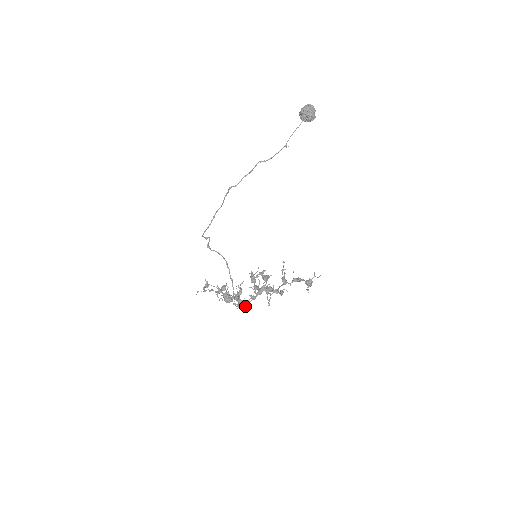
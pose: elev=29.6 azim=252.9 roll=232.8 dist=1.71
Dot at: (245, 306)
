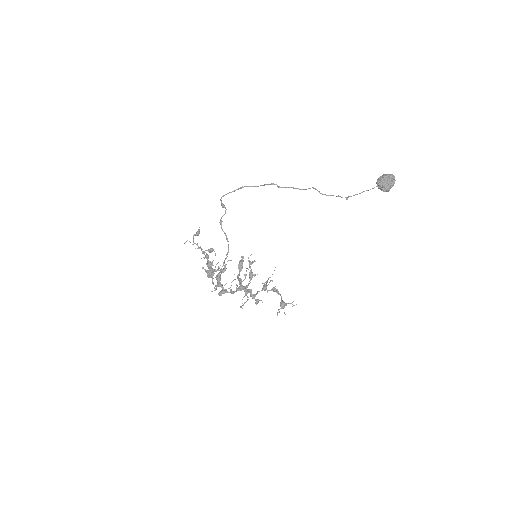
Dot at: (221, 294)
